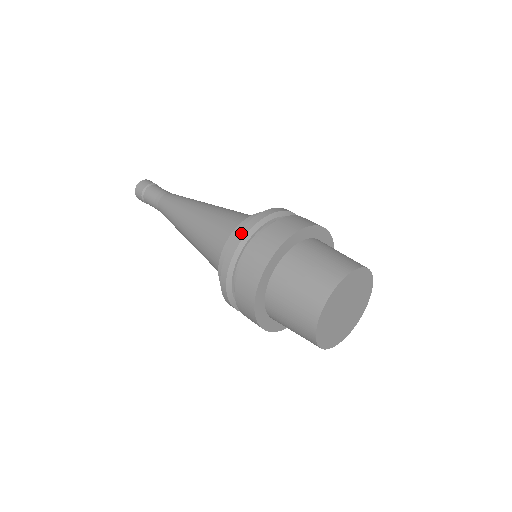
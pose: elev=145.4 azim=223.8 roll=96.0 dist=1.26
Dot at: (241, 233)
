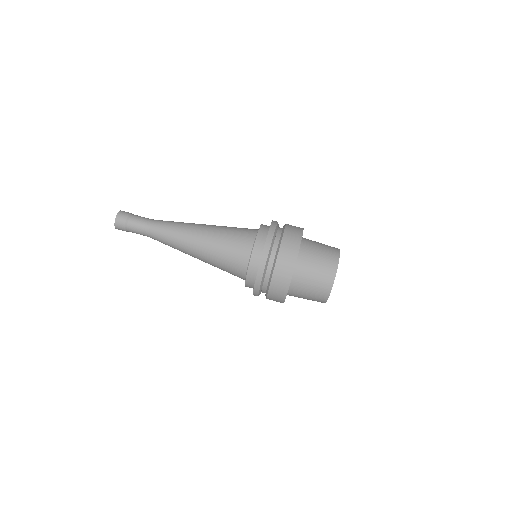
Dot at: (255, 294)
